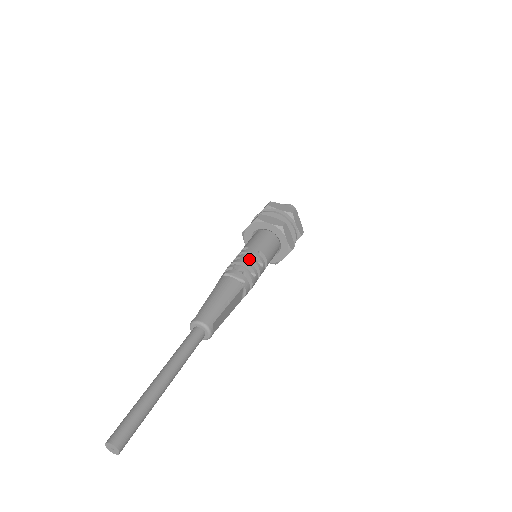
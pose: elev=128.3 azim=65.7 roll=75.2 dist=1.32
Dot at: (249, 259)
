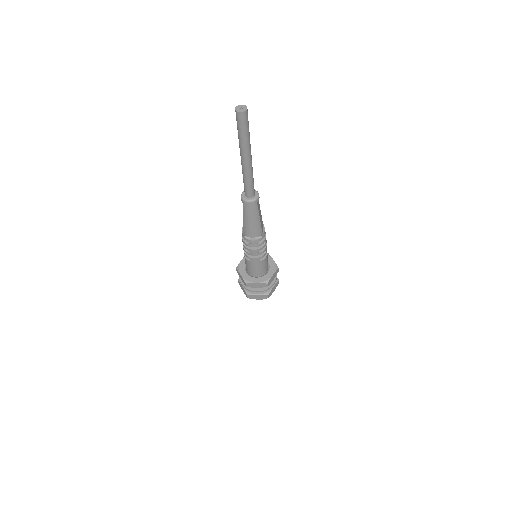
Dot at: occluded
